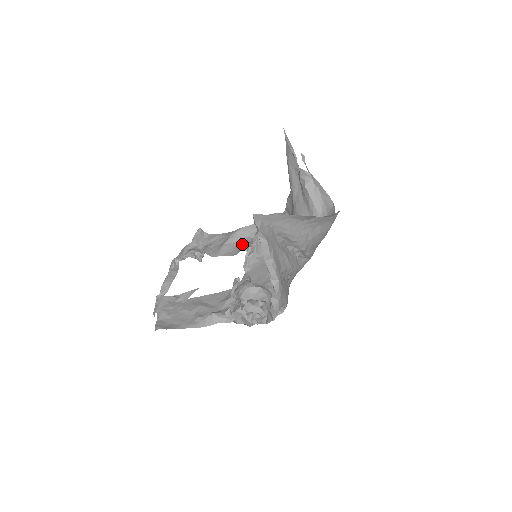
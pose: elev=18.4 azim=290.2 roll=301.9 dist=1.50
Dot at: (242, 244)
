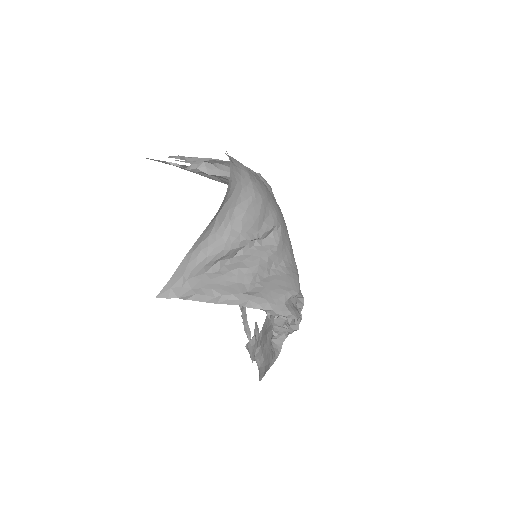
Dot at: occluded
